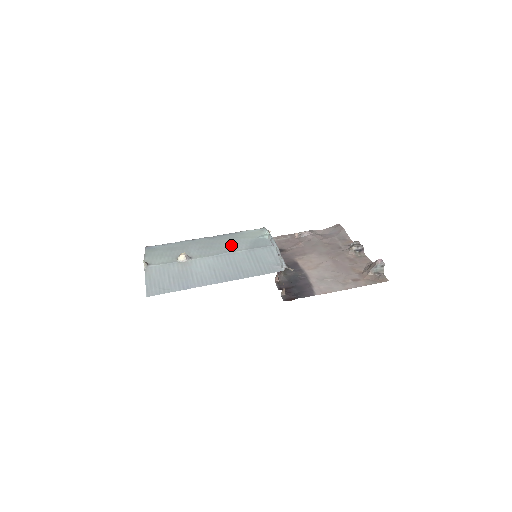
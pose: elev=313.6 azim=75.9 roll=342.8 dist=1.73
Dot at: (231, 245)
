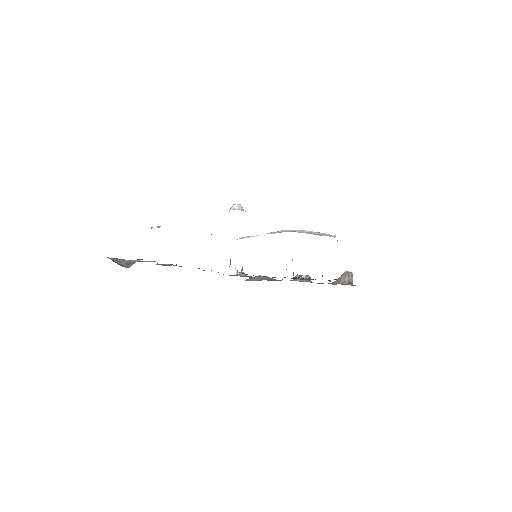
Dot at: occluded
